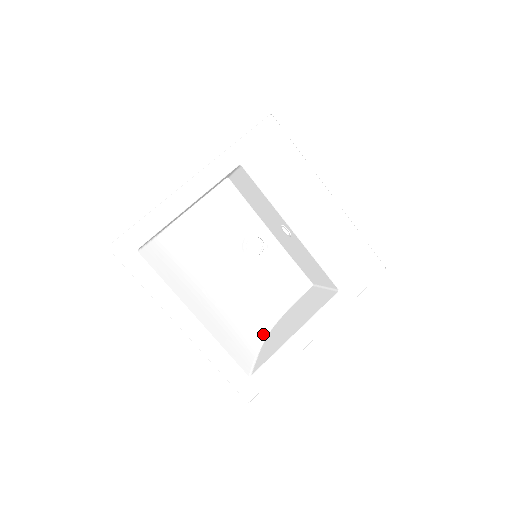
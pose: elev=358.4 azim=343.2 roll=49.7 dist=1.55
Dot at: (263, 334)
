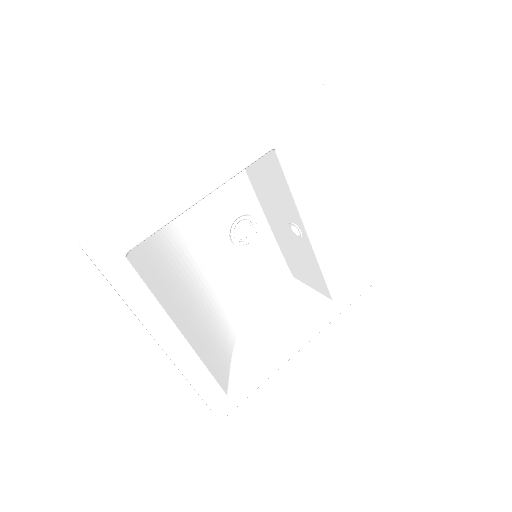
Dot at: (236, 334)
